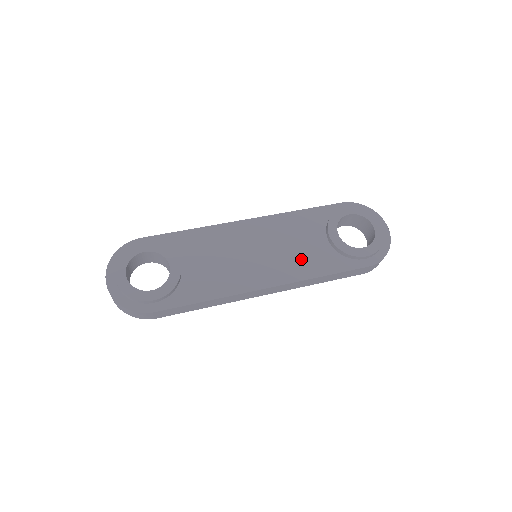
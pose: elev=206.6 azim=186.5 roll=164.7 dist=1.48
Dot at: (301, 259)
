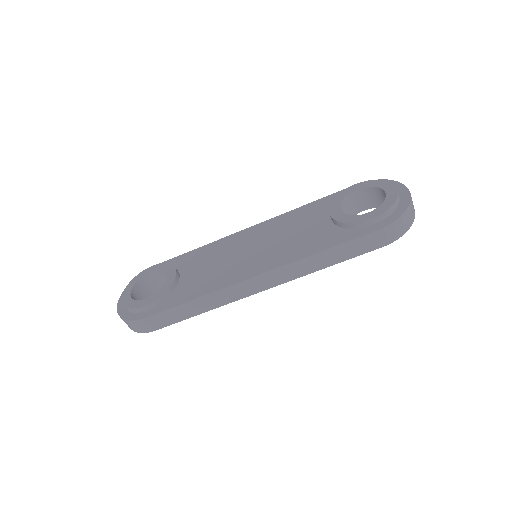
Dot at: (297, 244)
